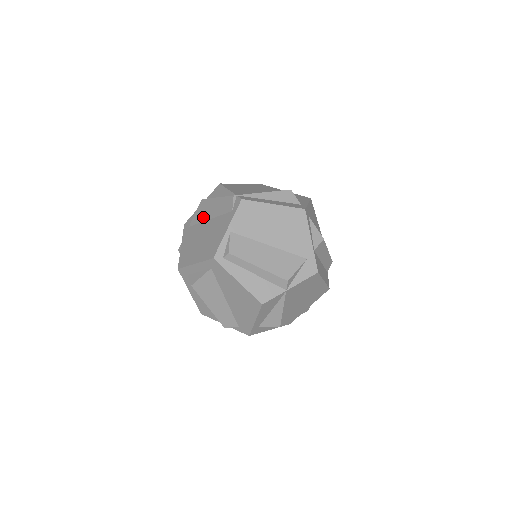
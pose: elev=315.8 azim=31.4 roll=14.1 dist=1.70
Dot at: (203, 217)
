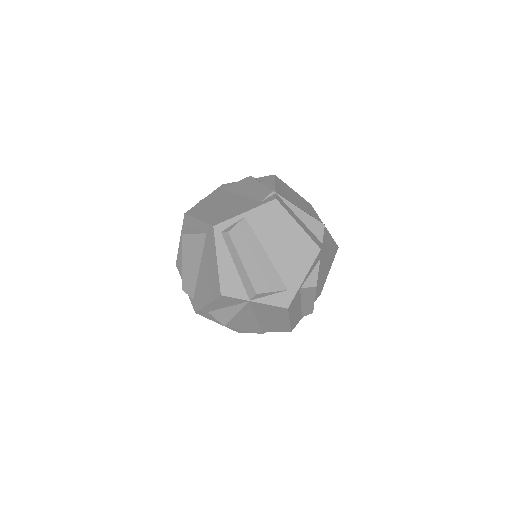
Dot at: (238, 190)
